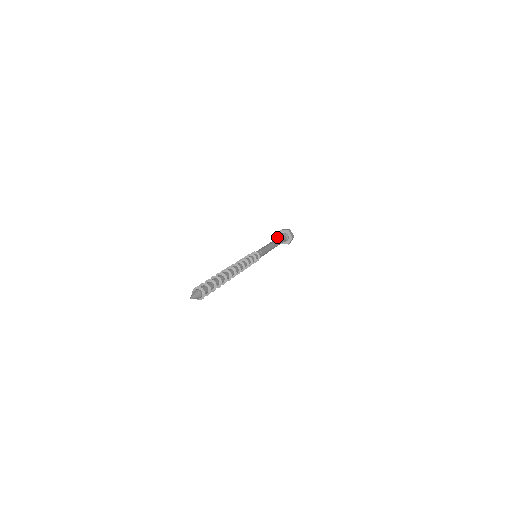
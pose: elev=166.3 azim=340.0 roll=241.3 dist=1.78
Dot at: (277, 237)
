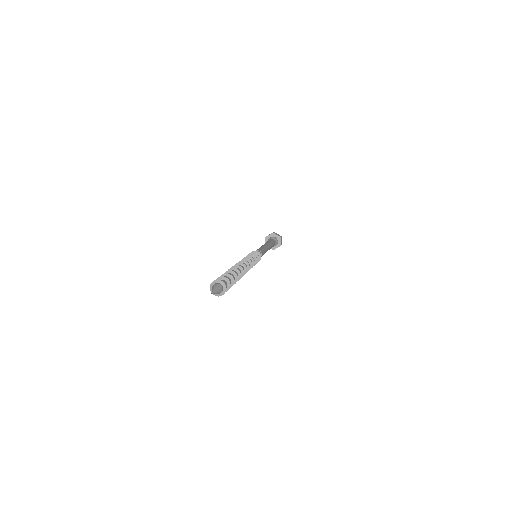
Dot at: (266, 237)
